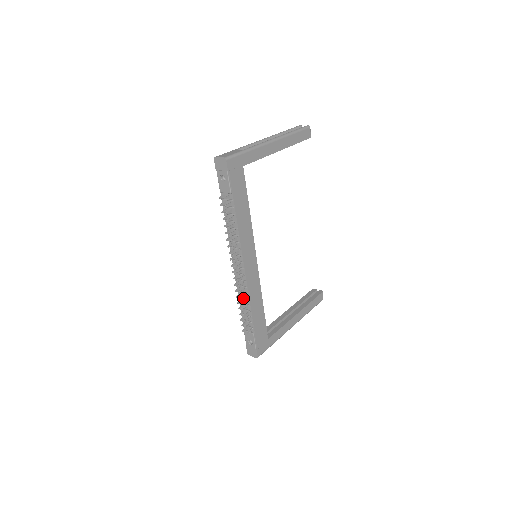
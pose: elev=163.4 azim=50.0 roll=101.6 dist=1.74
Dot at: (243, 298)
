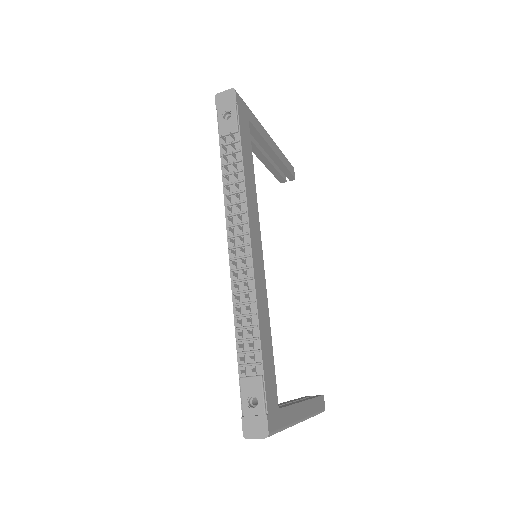
Dot at: (244, 302)
